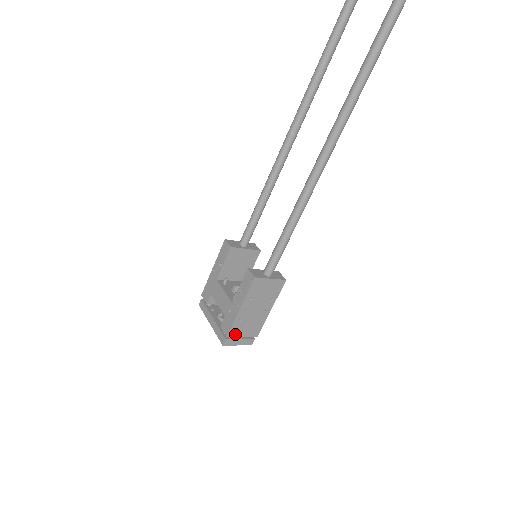
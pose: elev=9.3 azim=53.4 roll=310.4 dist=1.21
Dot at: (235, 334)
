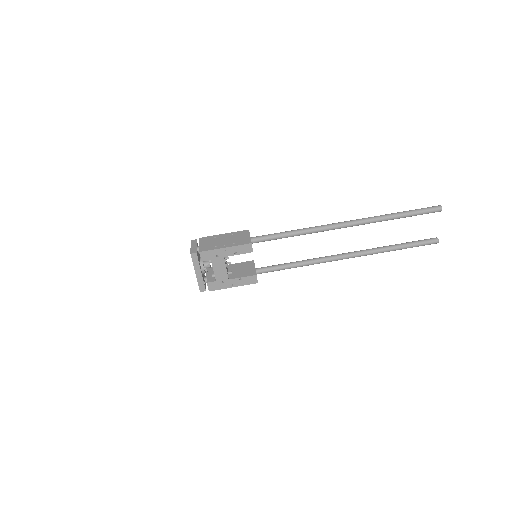
Dot at: occluded
